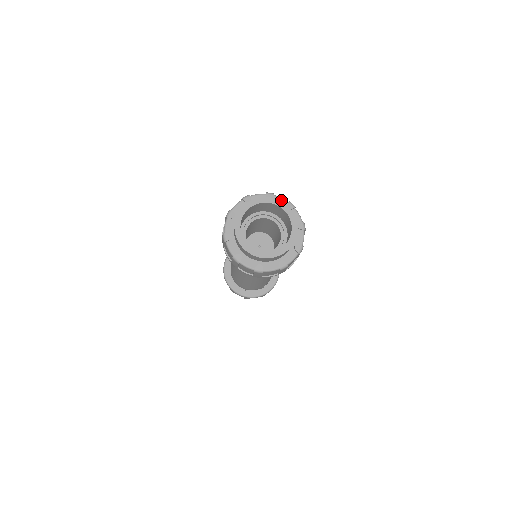
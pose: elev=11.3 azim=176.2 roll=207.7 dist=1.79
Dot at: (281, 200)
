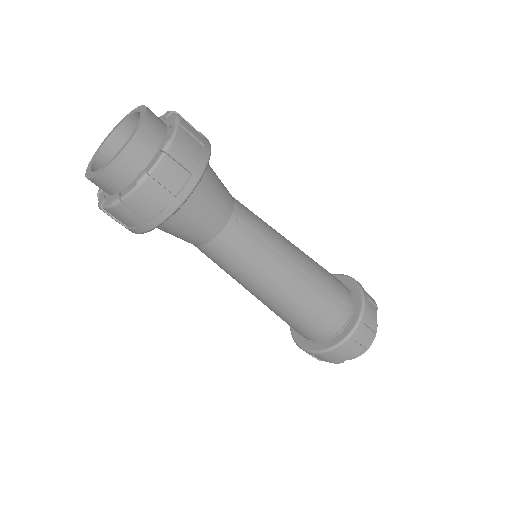
Dot at: occluded
